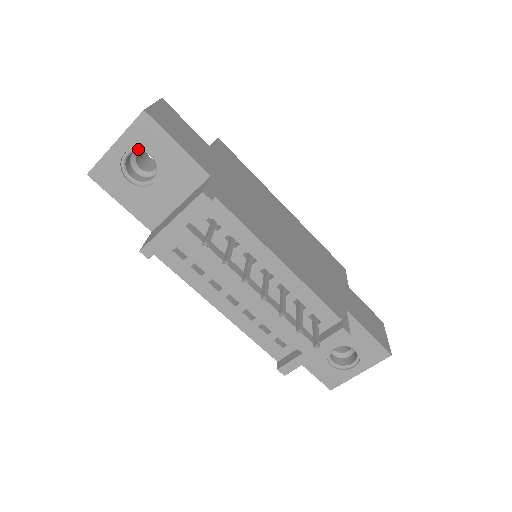
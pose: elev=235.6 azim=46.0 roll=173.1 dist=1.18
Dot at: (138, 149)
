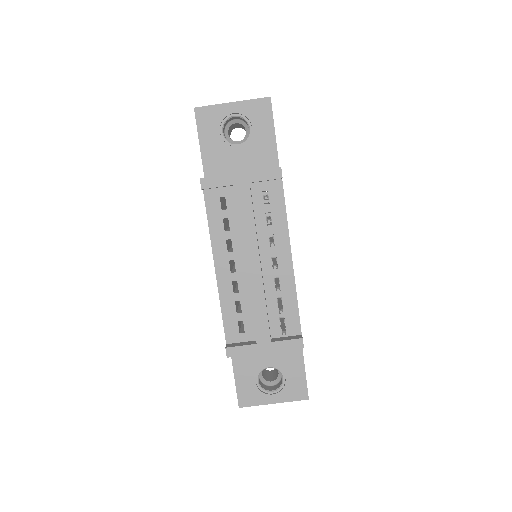
Dot at: (245, 117)
